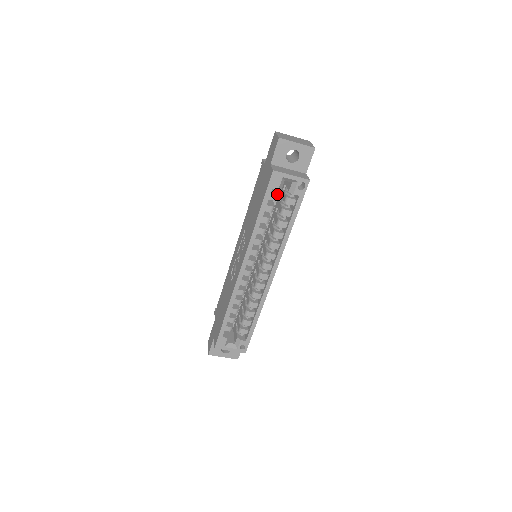
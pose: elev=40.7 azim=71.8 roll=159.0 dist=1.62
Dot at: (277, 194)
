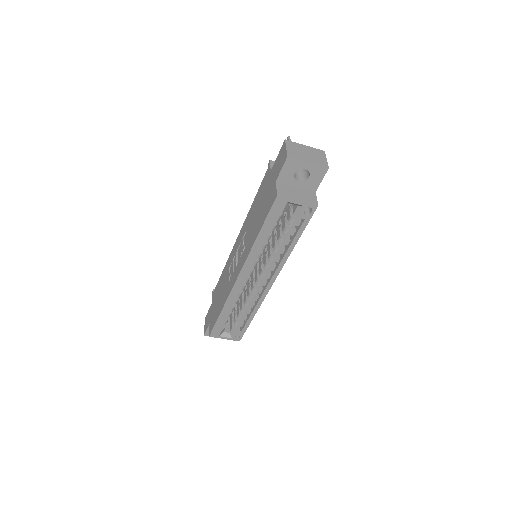
Dot at: (280, 214)
